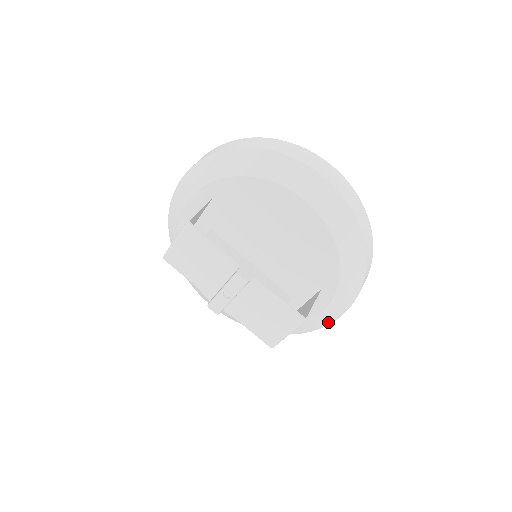
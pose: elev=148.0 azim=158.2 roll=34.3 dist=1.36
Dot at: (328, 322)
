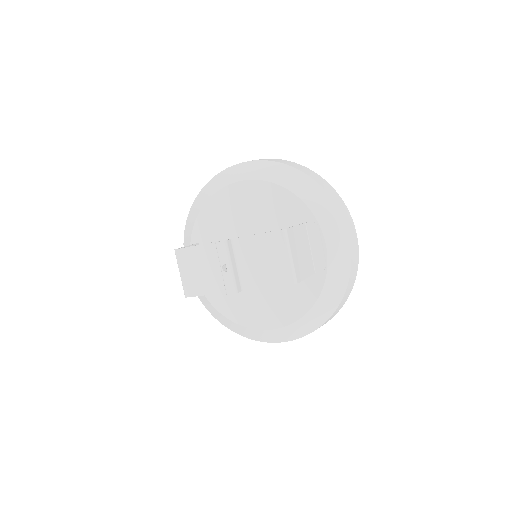
Dot at: (347, 252)
